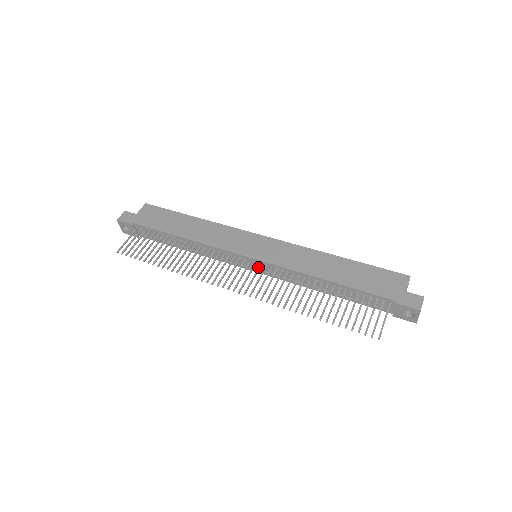
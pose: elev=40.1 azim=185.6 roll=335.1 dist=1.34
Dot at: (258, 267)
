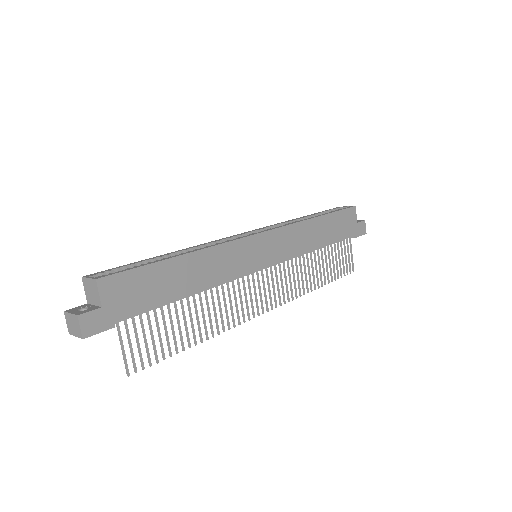
Dot at: (271, 271)
